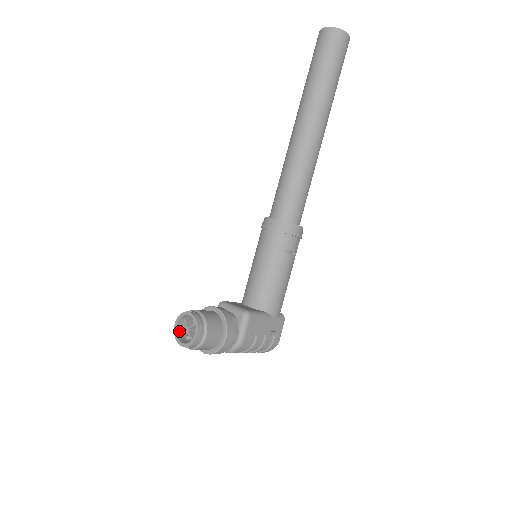
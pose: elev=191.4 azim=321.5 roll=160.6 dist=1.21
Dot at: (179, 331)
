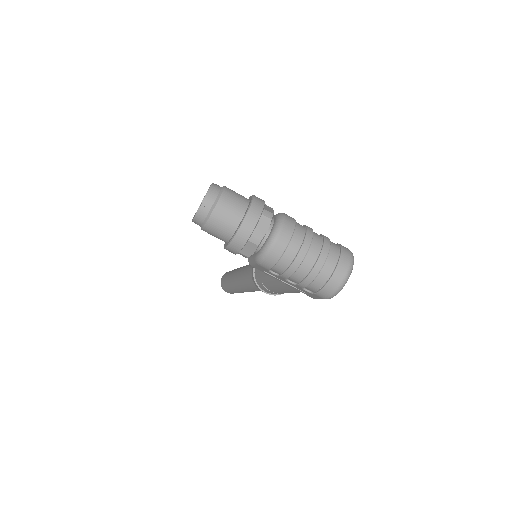
Dot at: (200, 217)
